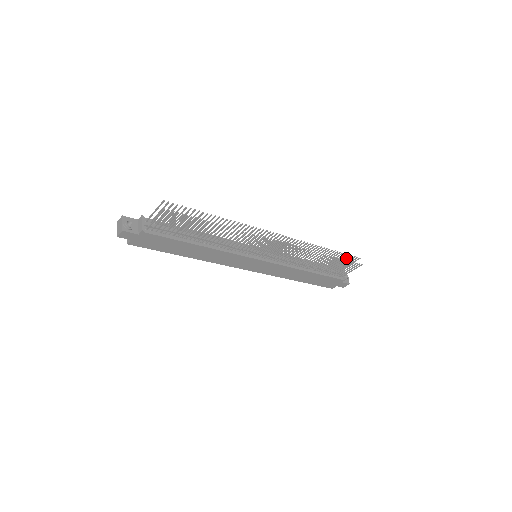
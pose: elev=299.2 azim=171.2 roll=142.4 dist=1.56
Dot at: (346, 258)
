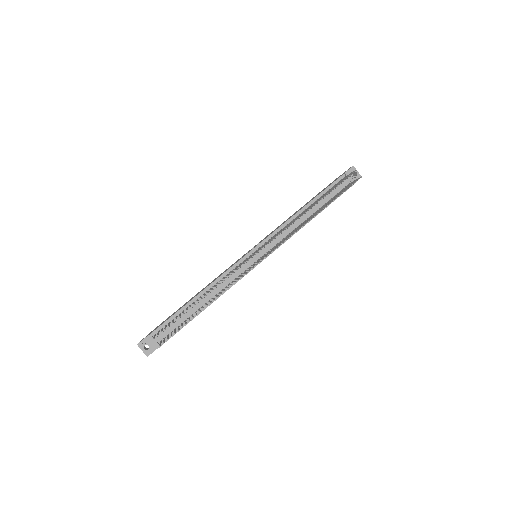
Dot at: (341, 182)
